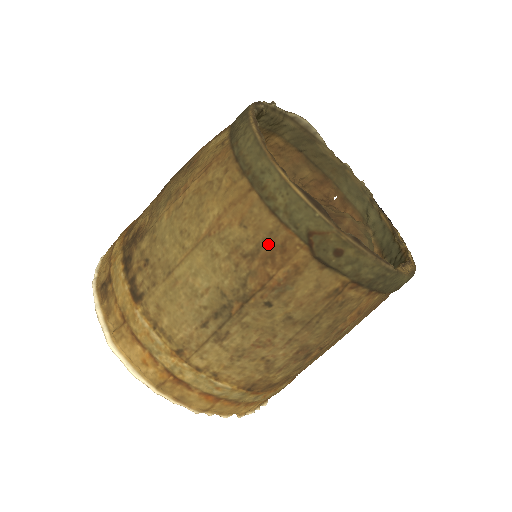
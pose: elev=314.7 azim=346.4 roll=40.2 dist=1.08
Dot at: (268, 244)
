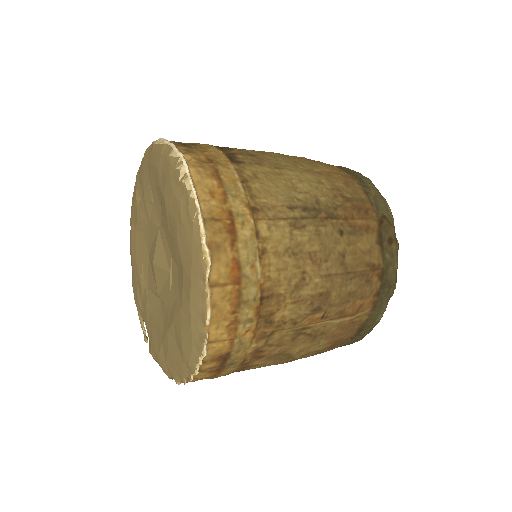
Dot at: (359, 202)
